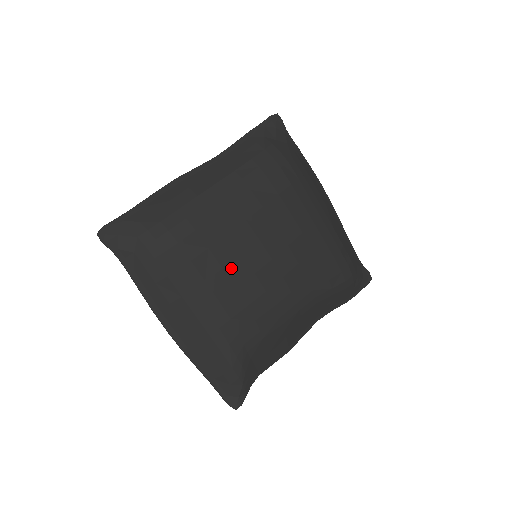
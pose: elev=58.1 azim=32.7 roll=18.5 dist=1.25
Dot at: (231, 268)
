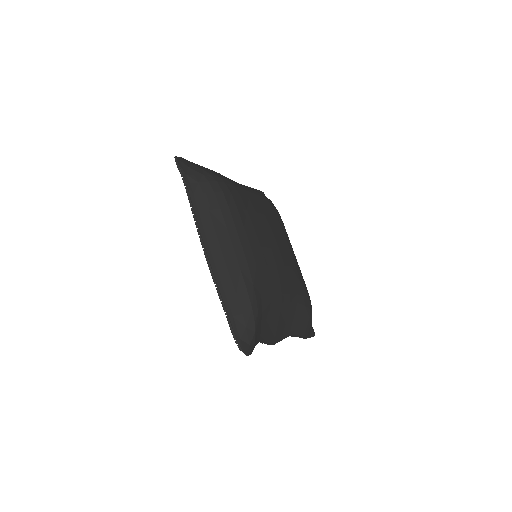
Dot at: (258, 232)
